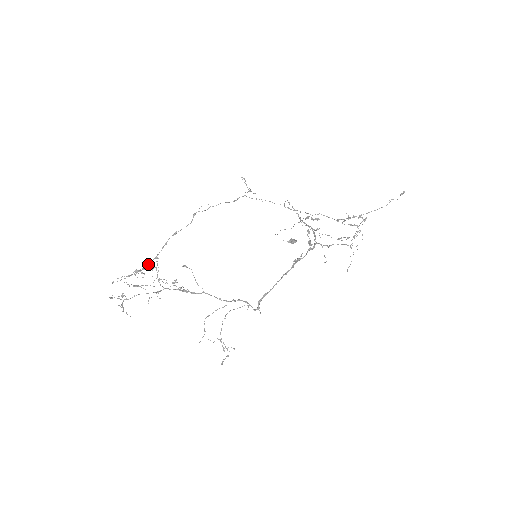
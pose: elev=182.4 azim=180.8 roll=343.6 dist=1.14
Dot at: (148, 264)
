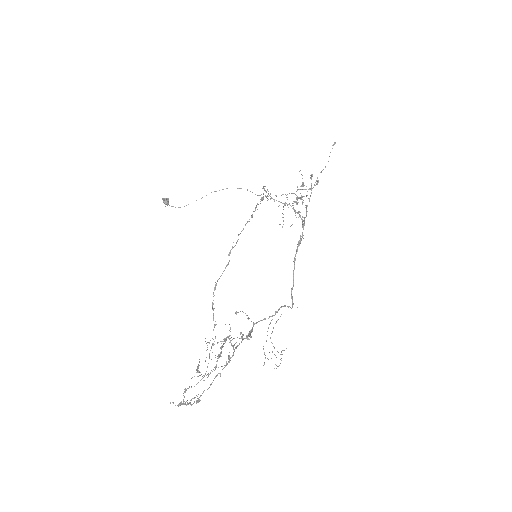
Dot at: (213, 339)
